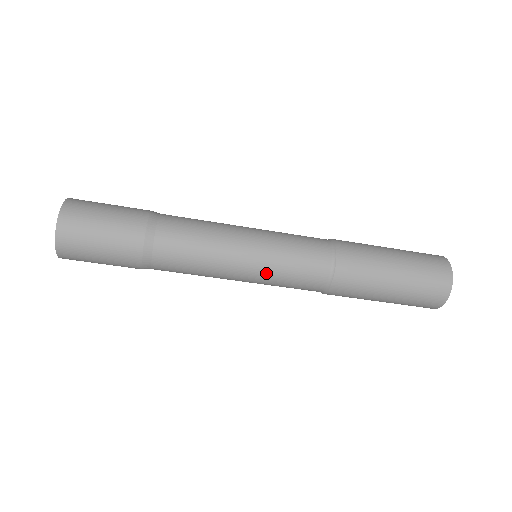
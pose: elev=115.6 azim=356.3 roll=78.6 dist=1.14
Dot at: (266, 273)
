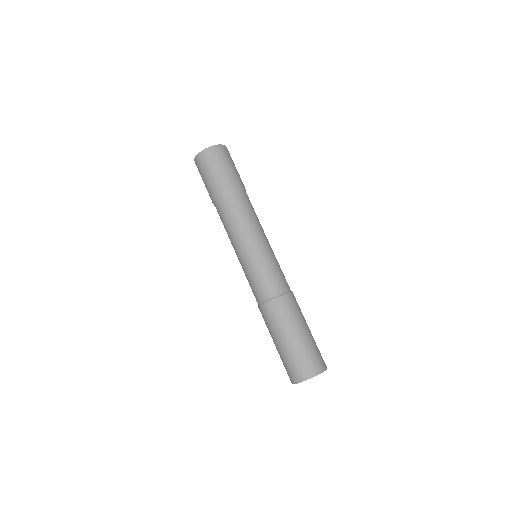
Dot at: (257, 259)
